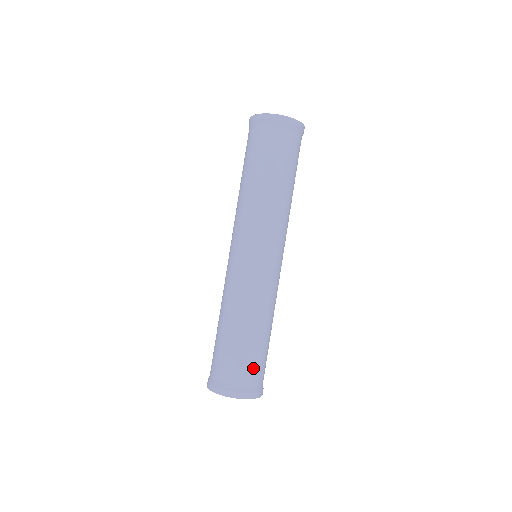
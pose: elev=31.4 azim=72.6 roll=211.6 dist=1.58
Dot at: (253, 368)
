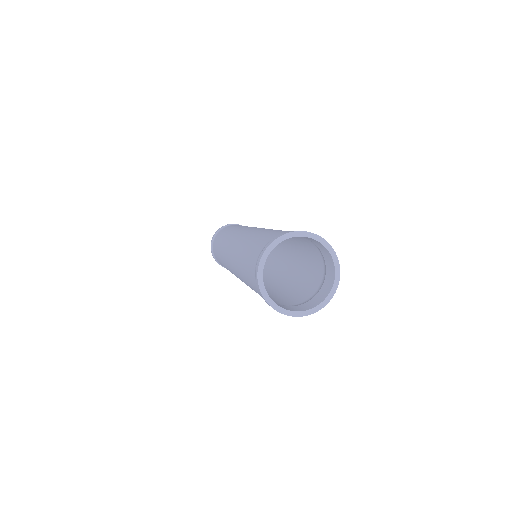
Dot at: occluded
